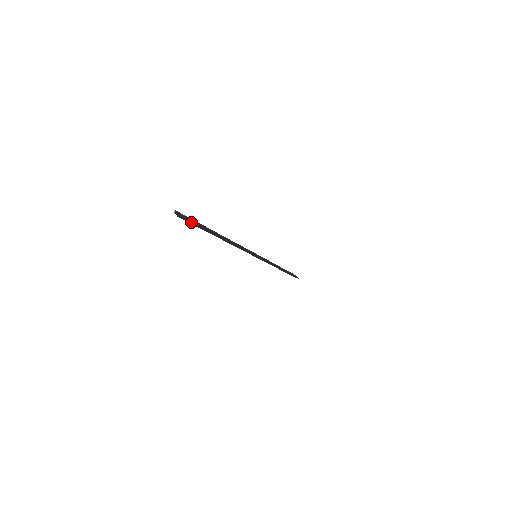
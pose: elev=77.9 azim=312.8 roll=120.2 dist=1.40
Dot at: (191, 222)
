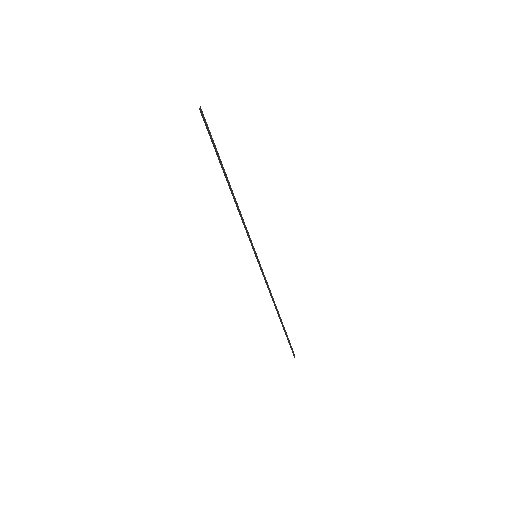
Dot at: (209, 133)
